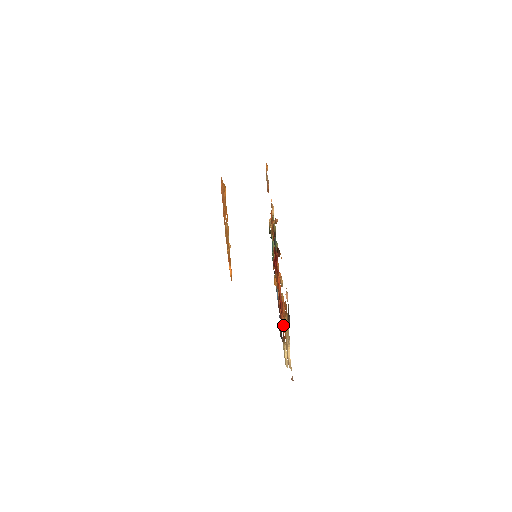
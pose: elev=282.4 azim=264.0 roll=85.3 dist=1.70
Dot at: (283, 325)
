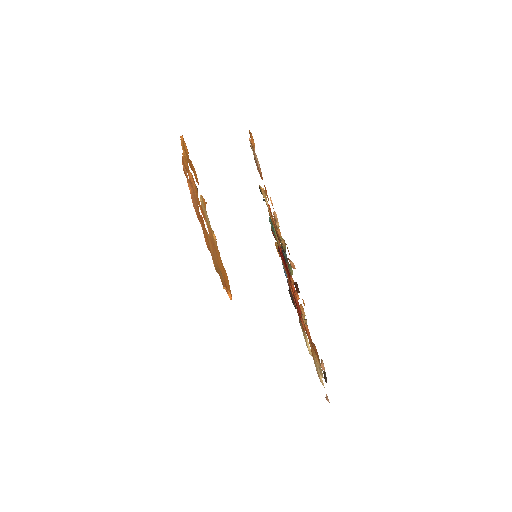
Dot at: (304, 330)
